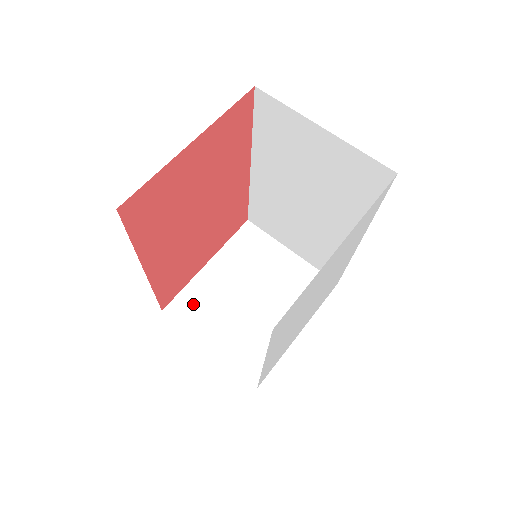
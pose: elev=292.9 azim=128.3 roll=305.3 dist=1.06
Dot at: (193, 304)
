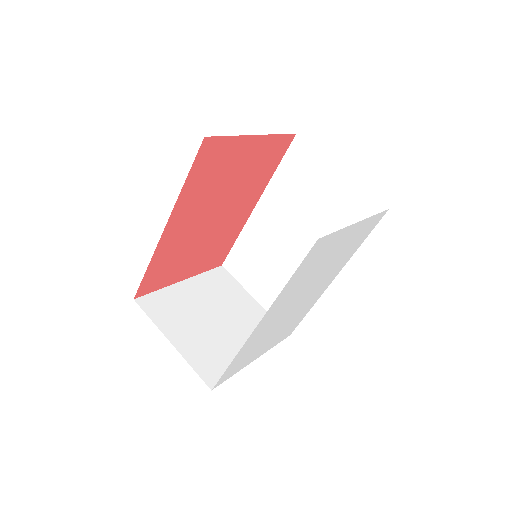
Dot at: (164, 305)
